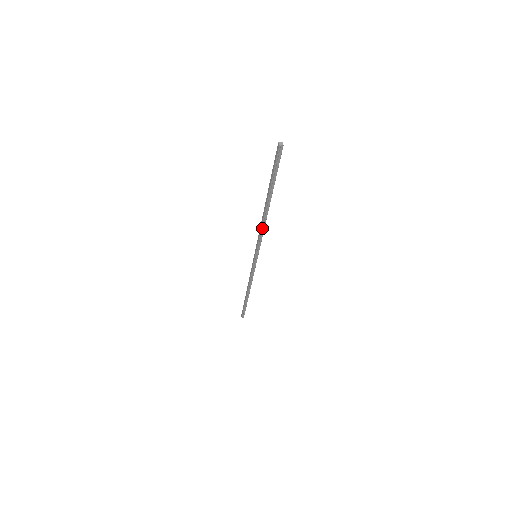
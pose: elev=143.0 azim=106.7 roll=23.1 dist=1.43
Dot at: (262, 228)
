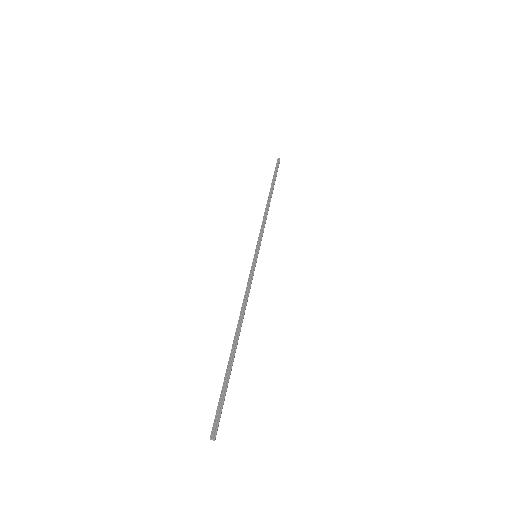
Dot at: (244, 303)
